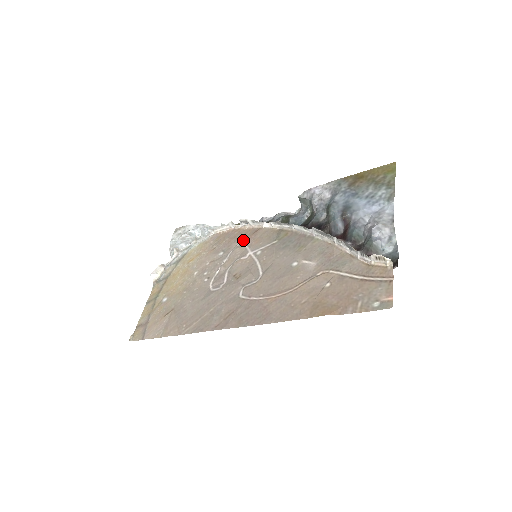
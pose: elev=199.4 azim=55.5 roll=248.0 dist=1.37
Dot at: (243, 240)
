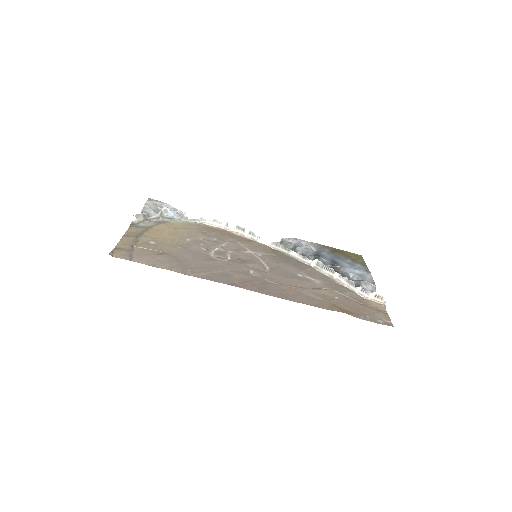
Dot at: (238, 240)
